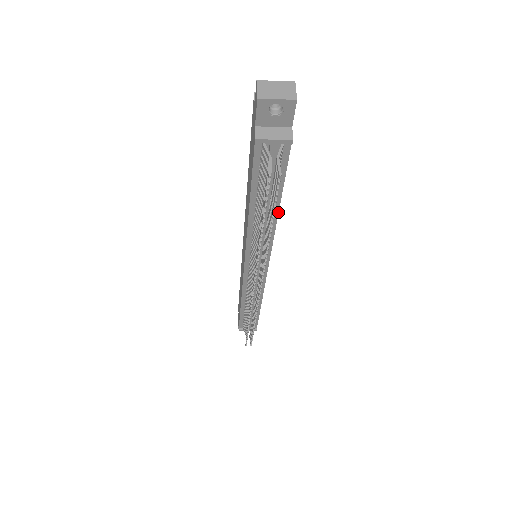
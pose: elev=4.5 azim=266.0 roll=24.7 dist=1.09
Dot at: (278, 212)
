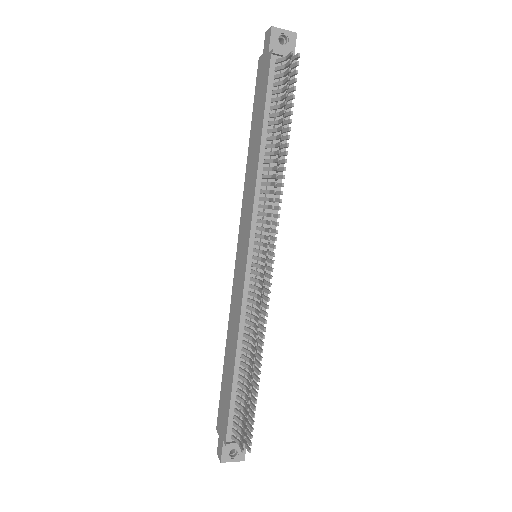
Dot at: occluded
